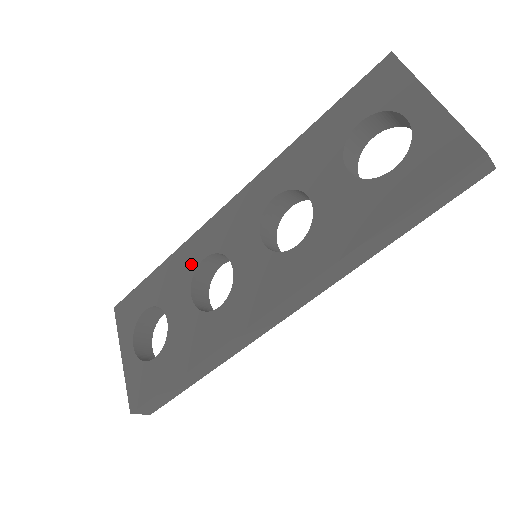
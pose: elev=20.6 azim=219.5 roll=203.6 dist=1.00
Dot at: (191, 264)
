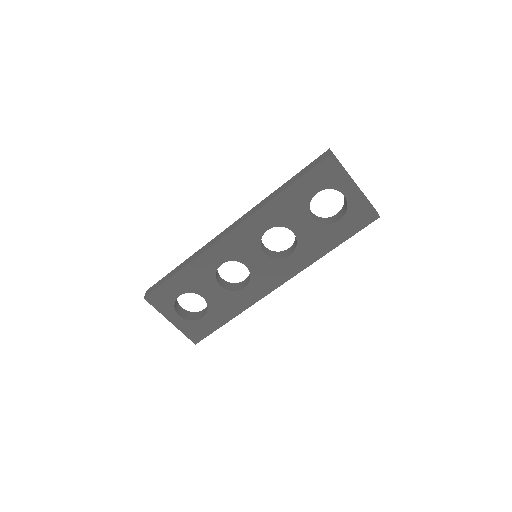
Dot at: (211, 268)
